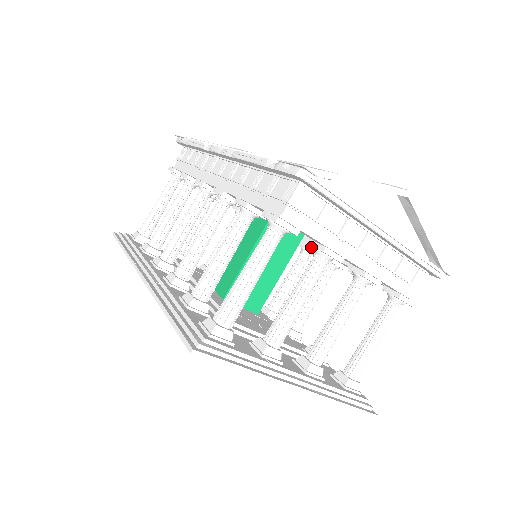
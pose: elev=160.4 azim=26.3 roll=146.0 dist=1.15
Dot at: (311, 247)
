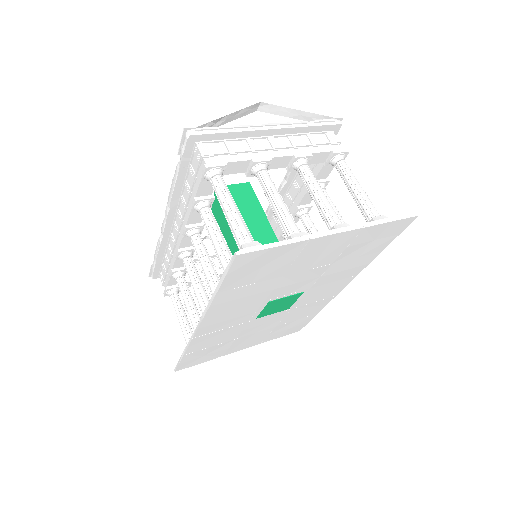
Dot at: occluded
